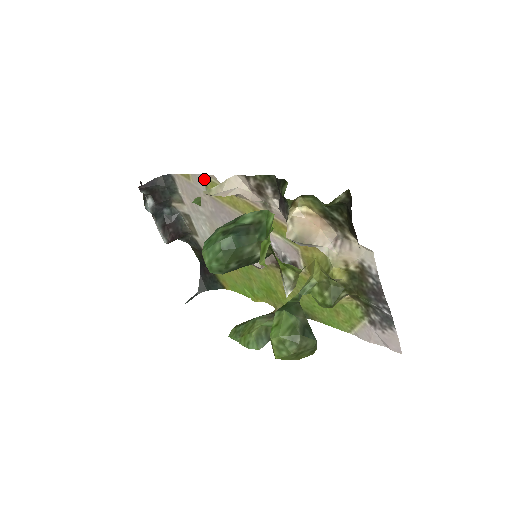
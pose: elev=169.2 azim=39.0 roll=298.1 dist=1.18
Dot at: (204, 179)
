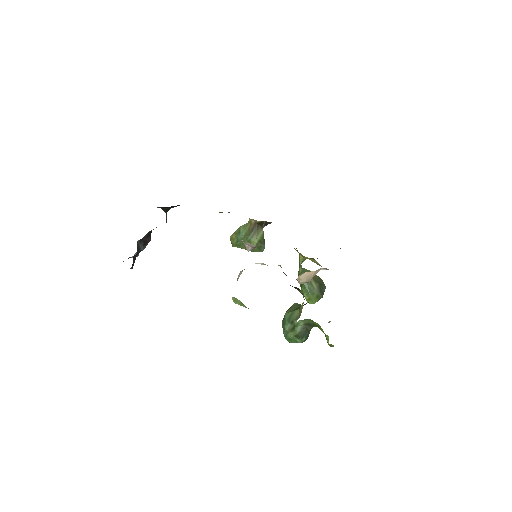
Dot at: occluded
